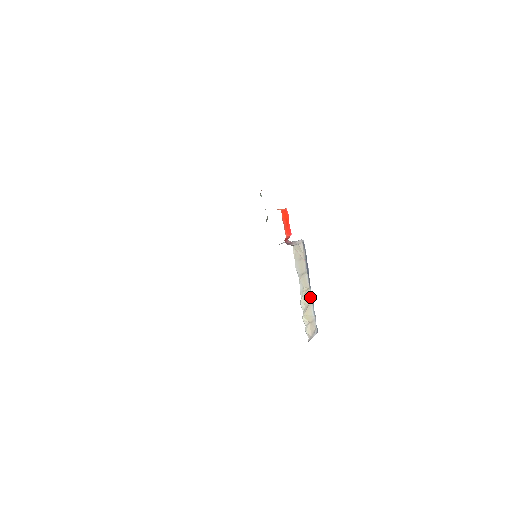
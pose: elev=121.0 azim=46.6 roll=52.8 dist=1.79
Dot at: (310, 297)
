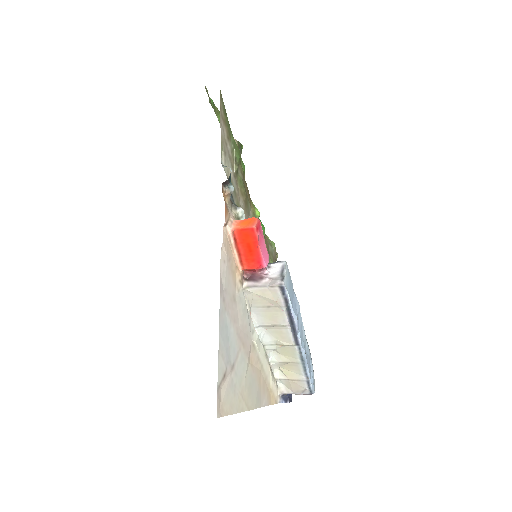
Dot at: (297, 354)
